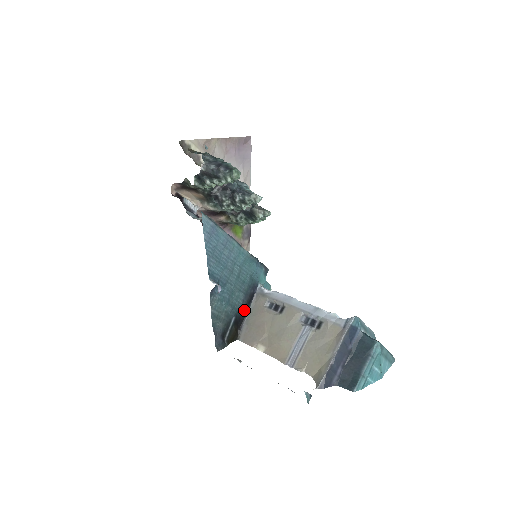
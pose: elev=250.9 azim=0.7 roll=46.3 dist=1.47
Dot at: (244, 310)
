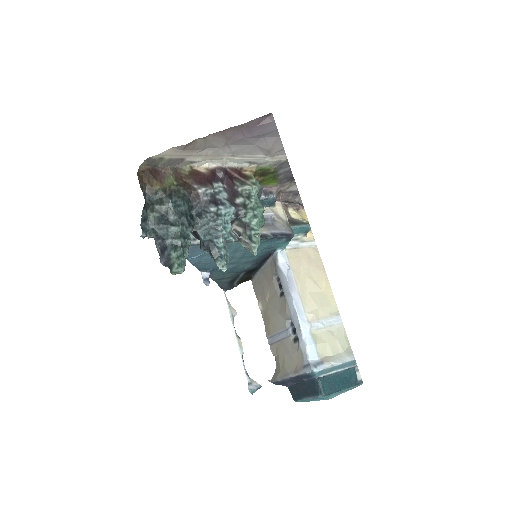
Dot at: (257, 265)
